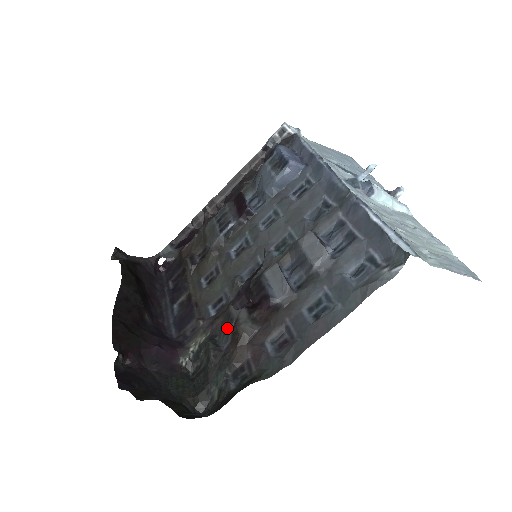
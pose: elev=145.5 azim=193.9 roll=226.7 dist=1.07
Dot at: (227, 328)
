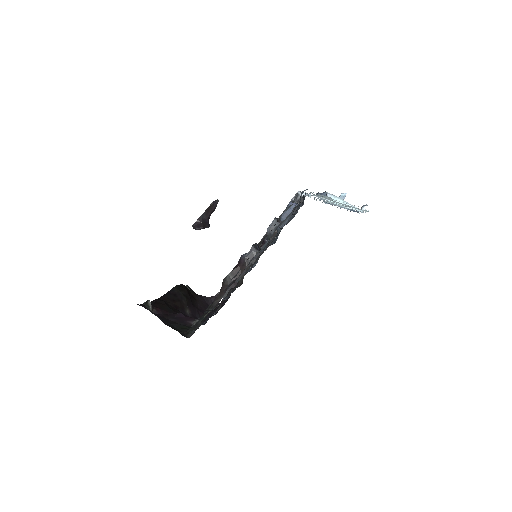
Dot at: occluded
